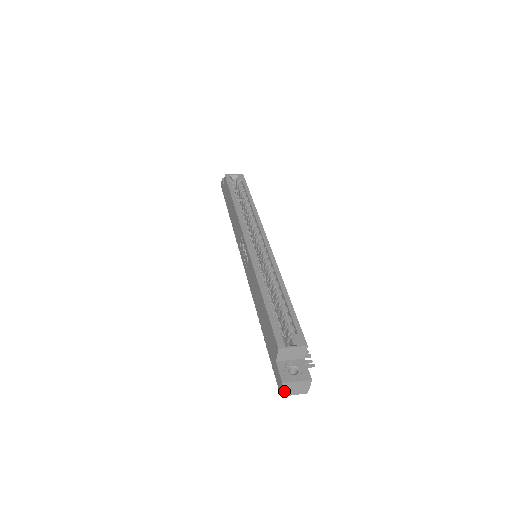
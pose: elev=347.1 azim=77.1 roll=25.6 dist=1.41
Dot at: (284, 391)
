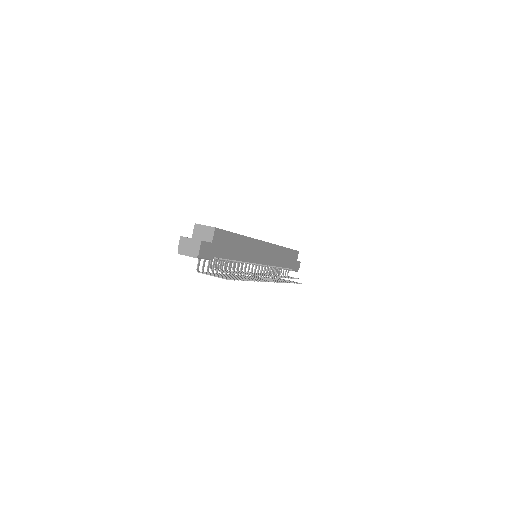
Dot at: (181, 247)
